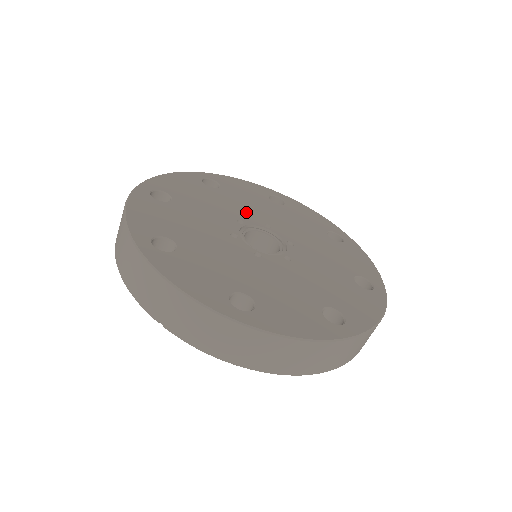
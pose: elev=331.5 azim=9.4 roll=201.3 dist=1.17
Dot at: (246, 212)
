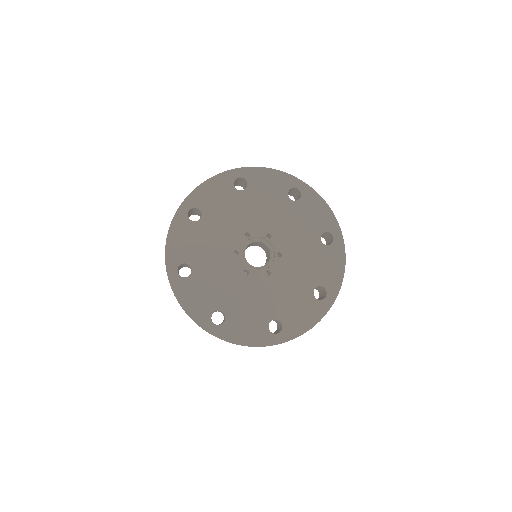
Dot at: (257, 221)
